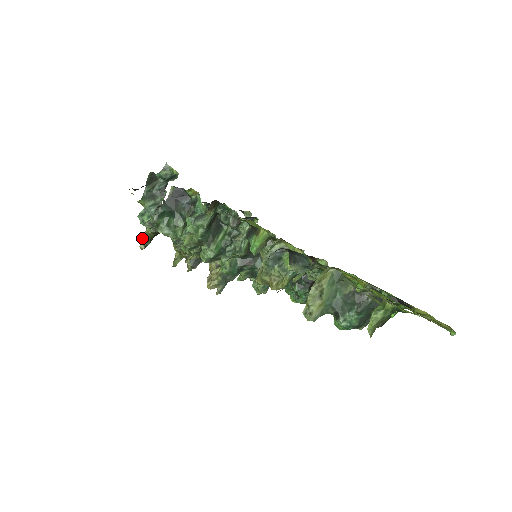
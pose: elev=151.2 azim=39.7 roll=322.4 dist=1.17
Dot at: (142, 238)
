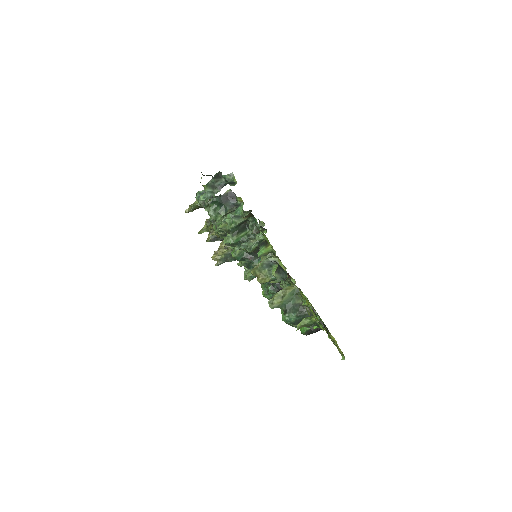
Dot at: (190, 205)
